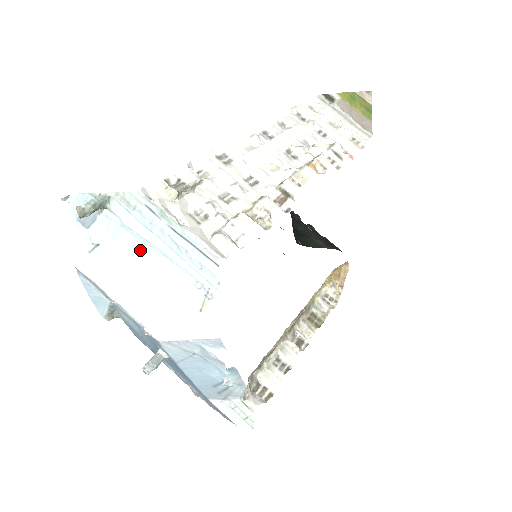
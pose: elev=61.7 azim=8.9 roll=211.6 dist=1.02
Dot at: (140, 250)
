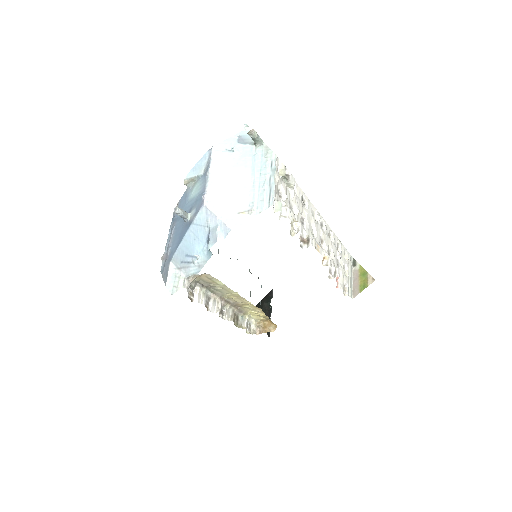
Dot at: (247, 170)
